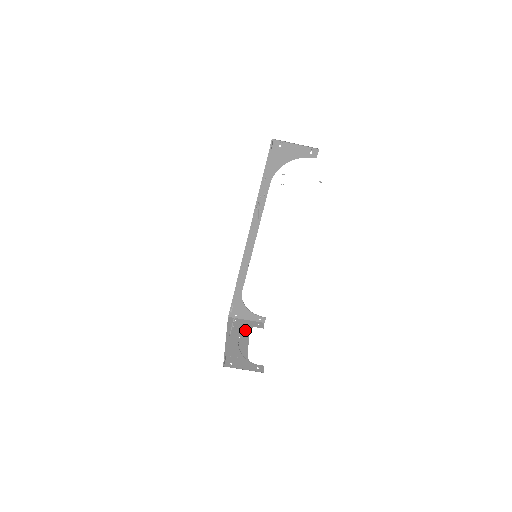
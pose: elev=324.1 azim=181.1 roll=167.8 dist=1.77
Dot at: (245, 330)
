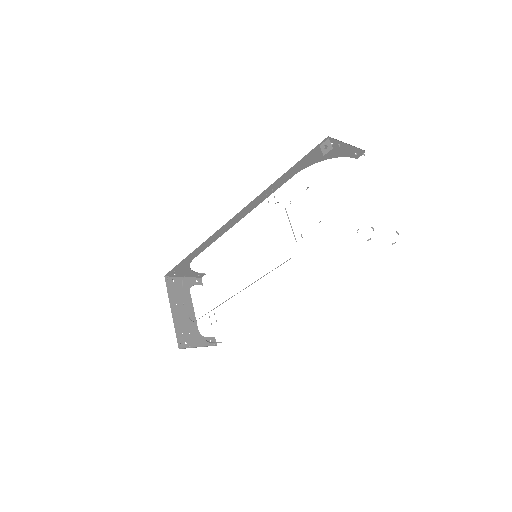
Dot at: (186, 292)
